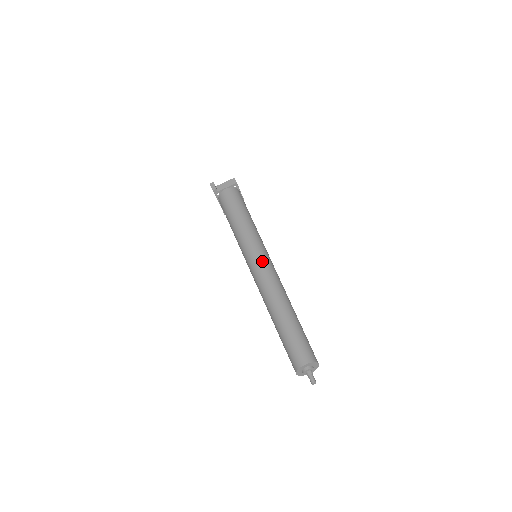
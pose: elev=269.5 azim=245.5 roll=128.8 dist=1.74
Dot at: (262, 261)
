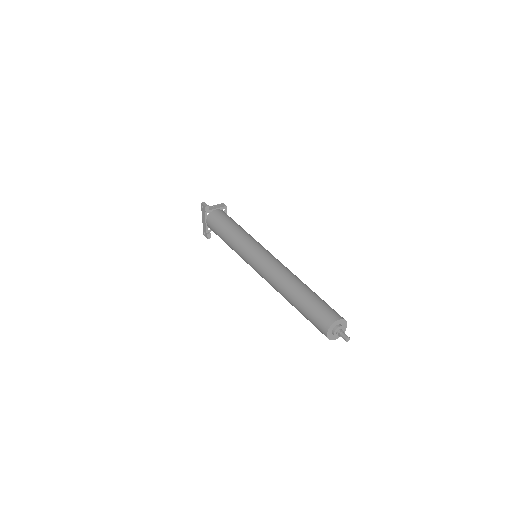
Dot at: (268, 253)
